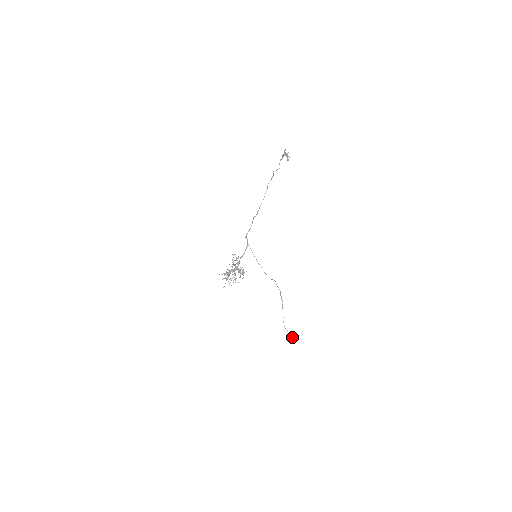
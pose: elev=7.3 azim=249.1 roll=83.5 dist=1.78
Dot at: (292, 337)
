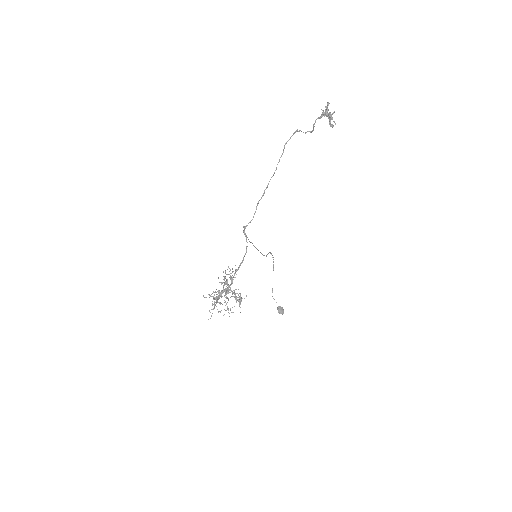
Dot at: (282, 312)
